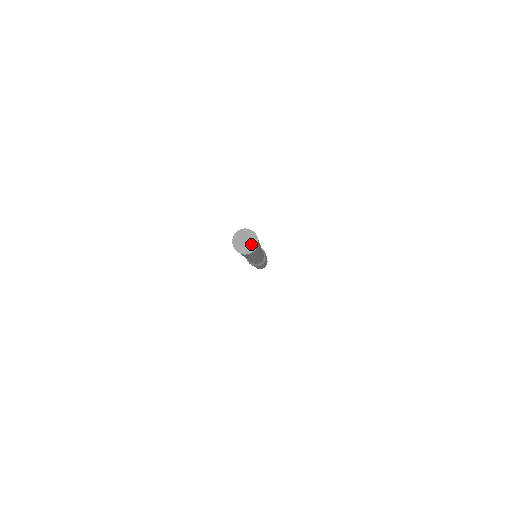
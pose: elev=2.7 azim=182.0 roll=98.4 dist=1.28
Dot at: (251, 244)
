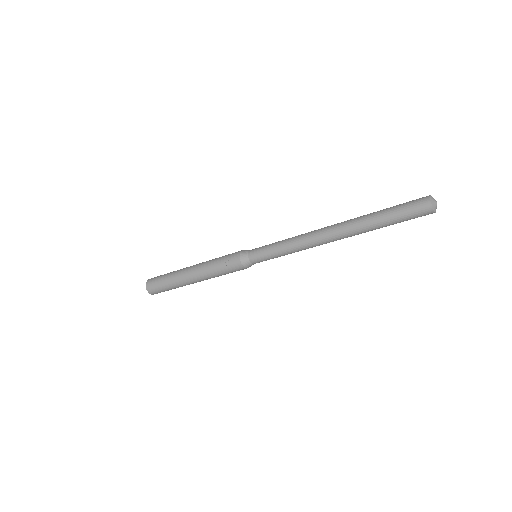
Dot at: (436, 206)
